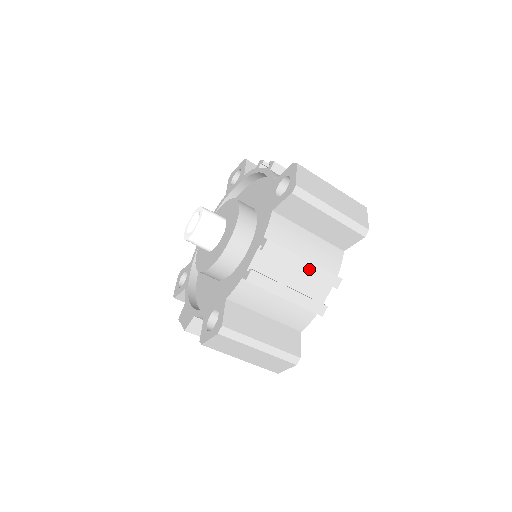
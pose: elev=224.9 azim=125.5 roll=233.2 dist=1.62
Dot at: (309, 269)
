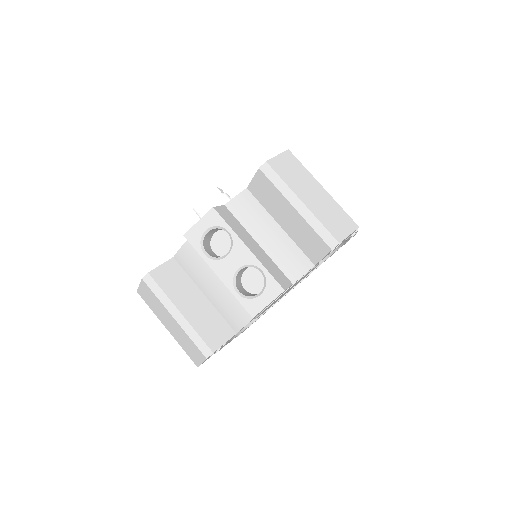
Dot at: occluded
